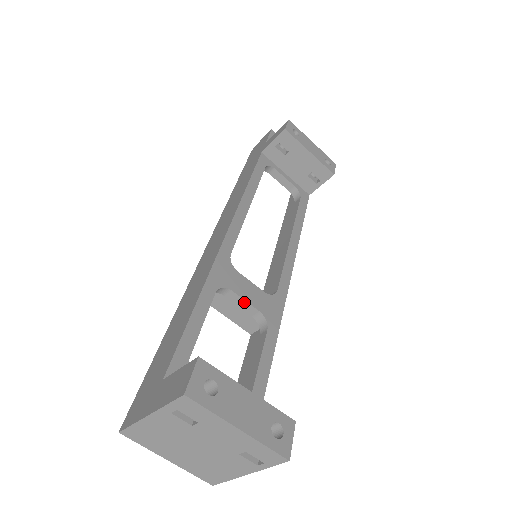
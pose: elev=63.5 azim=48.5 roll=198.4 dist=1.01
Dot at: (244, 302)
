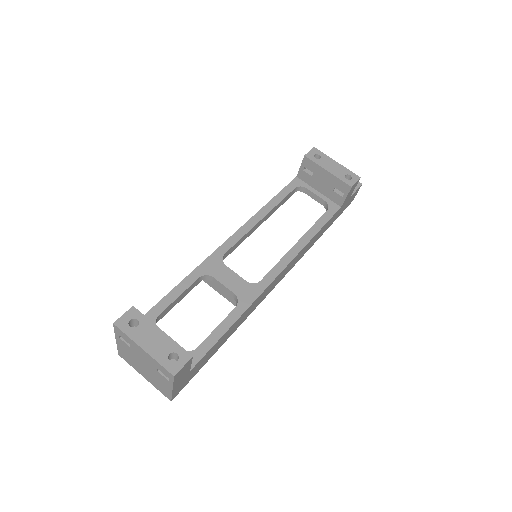
Dot at: (224, 286)
